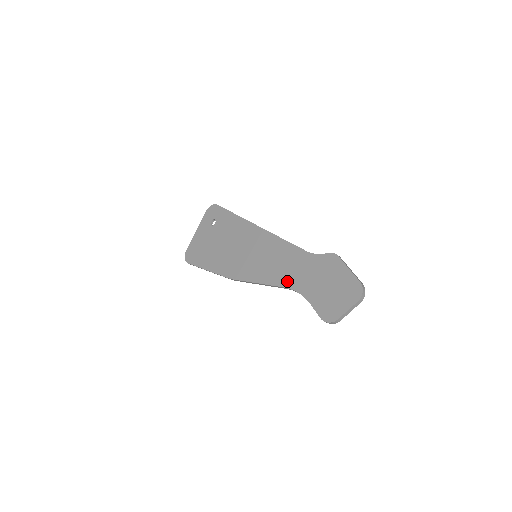
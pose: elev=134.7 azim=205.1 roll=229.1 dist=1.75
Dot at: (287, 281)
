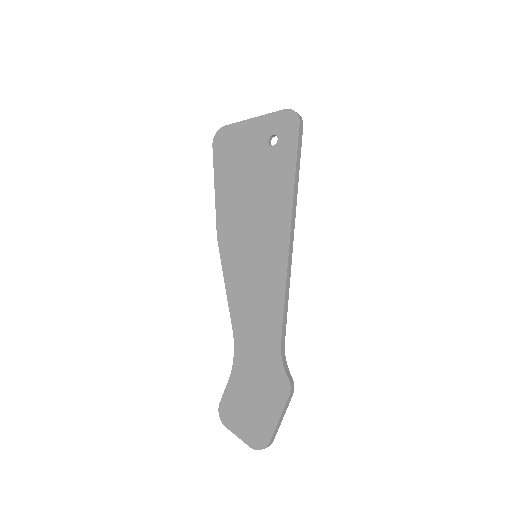
Dot at: (240, 332)
